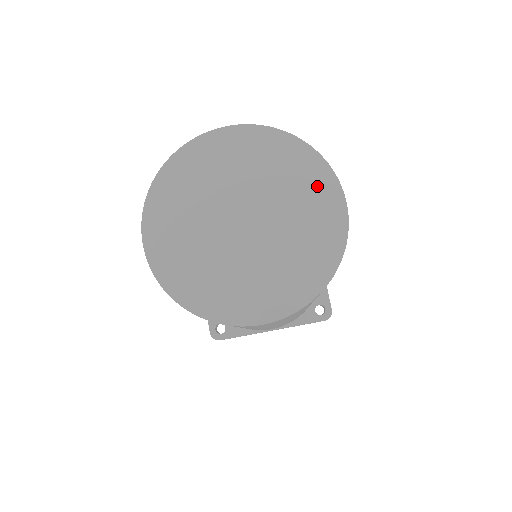
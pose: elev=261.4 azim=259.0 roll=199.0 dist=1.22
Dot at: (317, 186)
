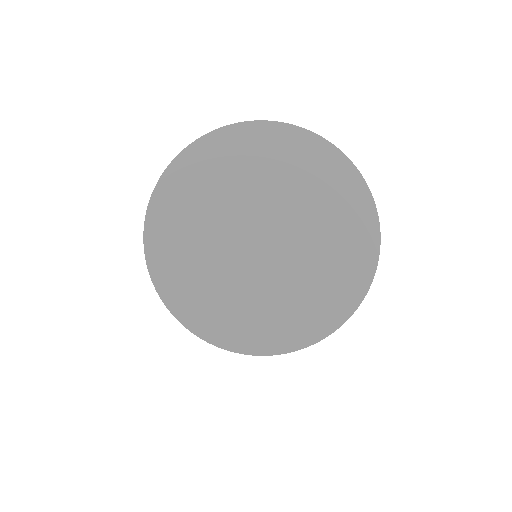
Dot at: (351, 208)
